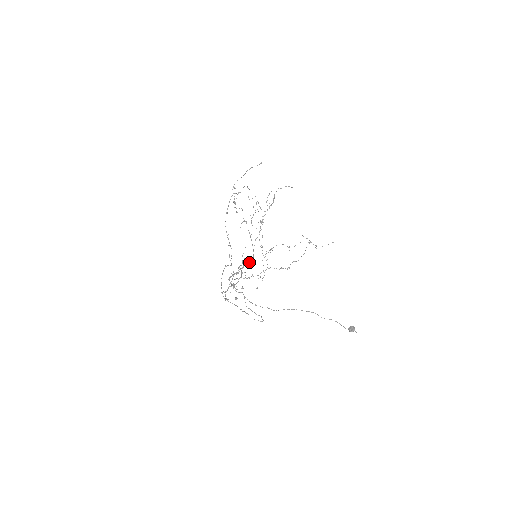
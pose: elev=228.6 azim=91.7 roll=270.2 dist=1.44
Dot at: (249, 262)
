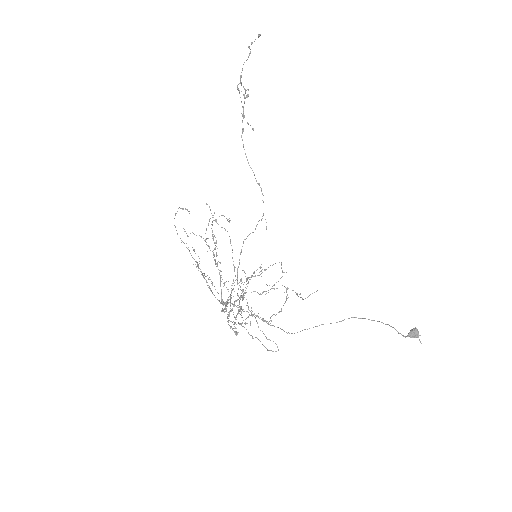
Dot at: (225, 308)
